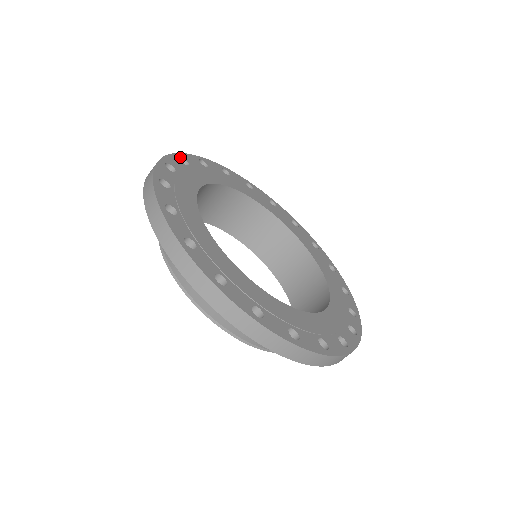
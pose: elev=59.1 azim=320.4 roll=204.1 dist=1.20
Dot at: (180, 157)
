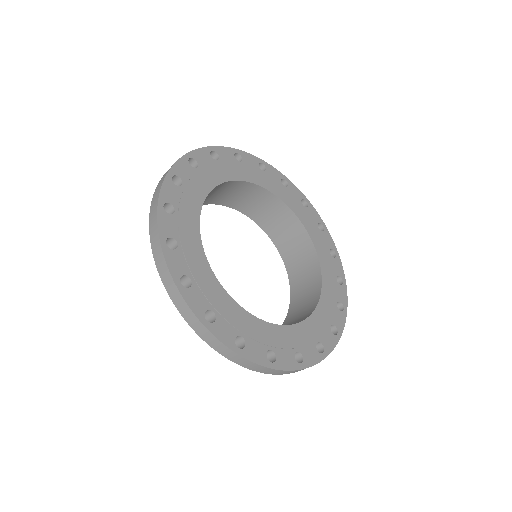
Dot at: (172, 176)
